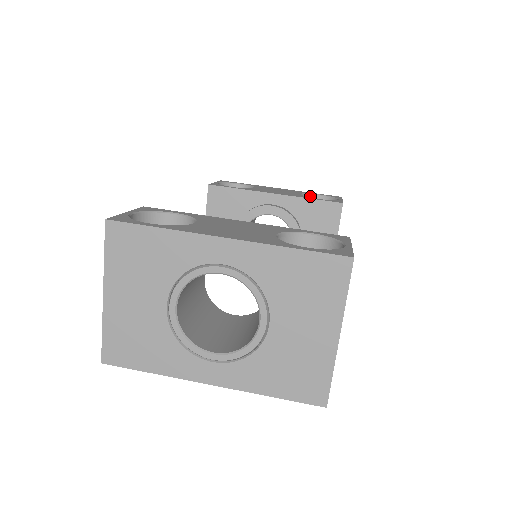
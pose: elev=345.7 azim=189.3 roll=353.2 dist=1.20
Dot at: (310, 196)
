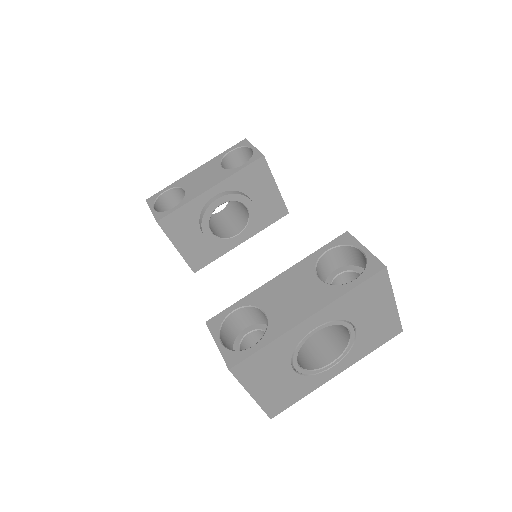
Dot at: (225, 158)
